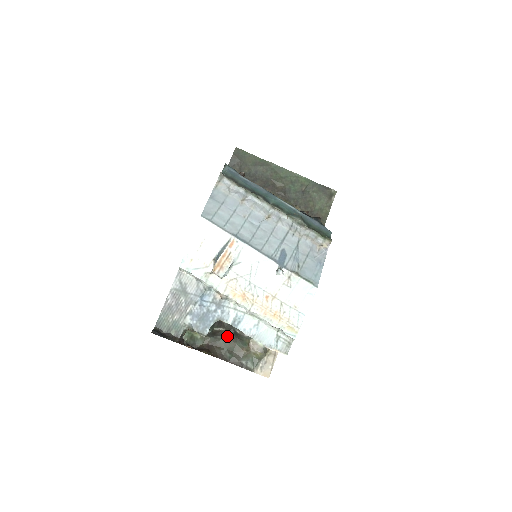
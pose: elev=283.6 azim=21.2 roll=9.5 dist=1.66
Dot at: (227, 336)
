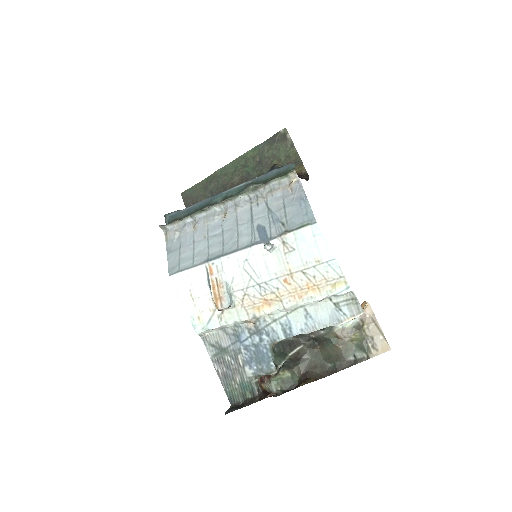
Dot at: (312, 349)
